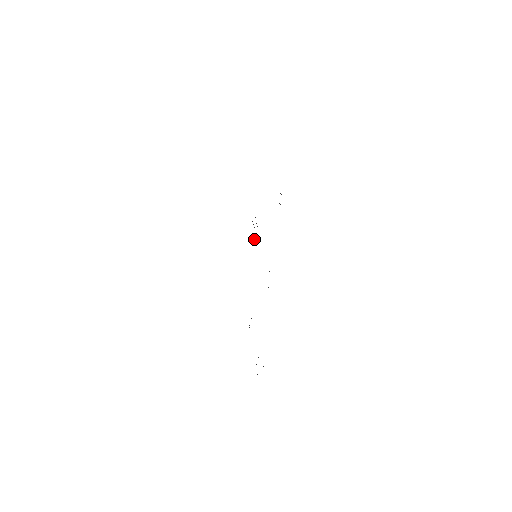
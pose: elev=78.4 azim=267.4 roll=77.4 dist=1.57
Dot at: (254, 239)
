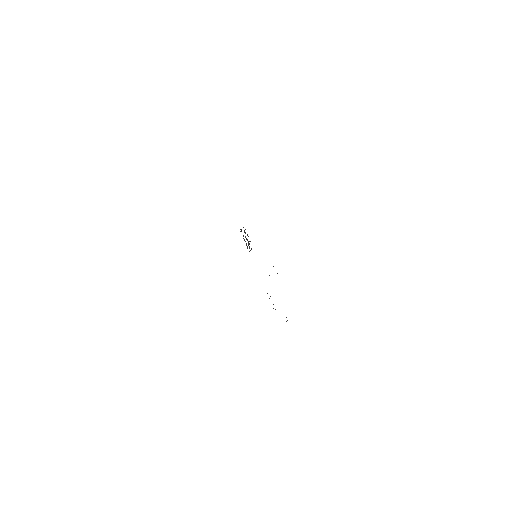
Dot at: (249, 246)
